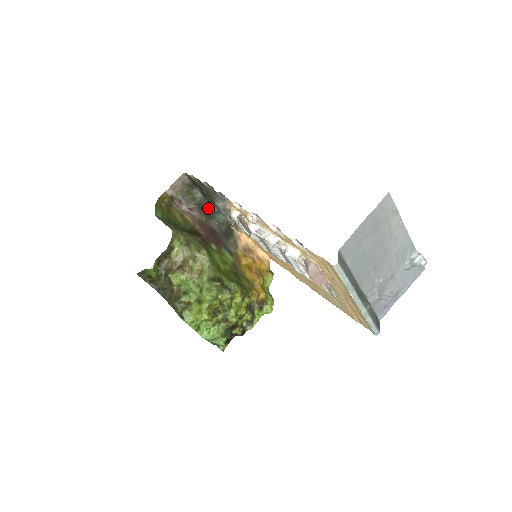
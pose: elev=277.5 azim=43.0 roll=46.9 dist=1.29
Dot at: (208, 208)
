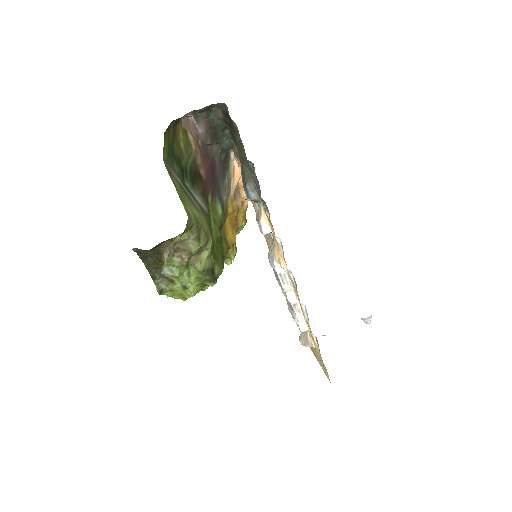
Dot at: (219, 127)
